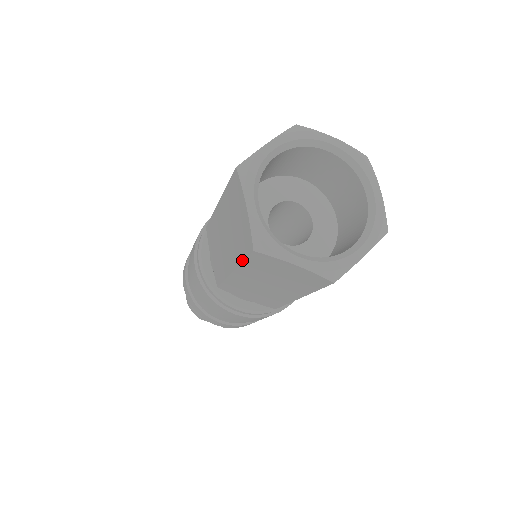
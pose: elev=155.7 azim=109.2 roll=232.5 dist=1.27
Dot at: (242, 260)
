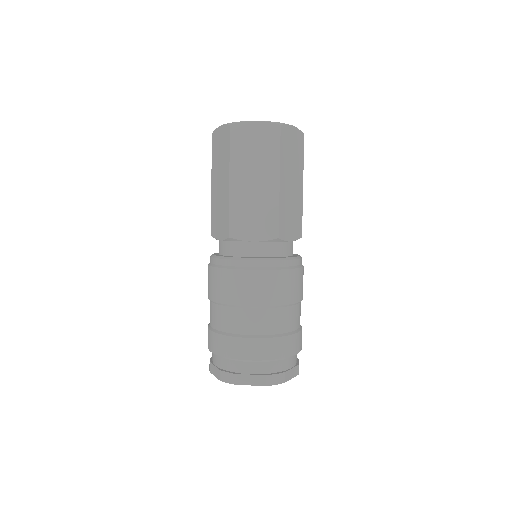
Dot at: (229, 151)
